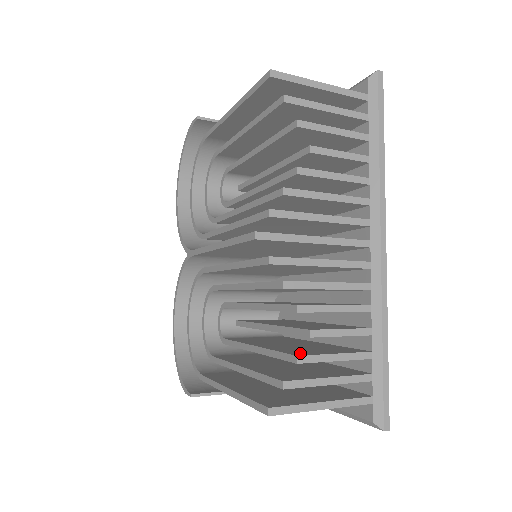
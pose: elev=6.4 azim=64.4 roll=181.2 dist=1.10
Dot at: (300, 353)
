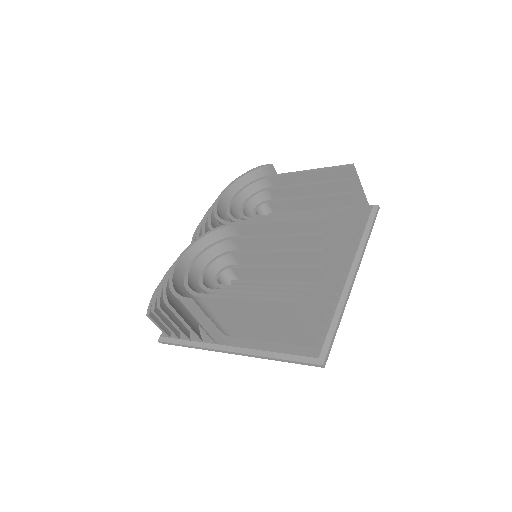
Dot at: occluded
